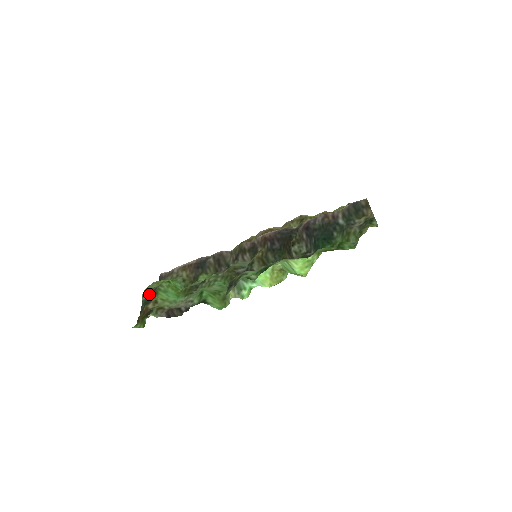
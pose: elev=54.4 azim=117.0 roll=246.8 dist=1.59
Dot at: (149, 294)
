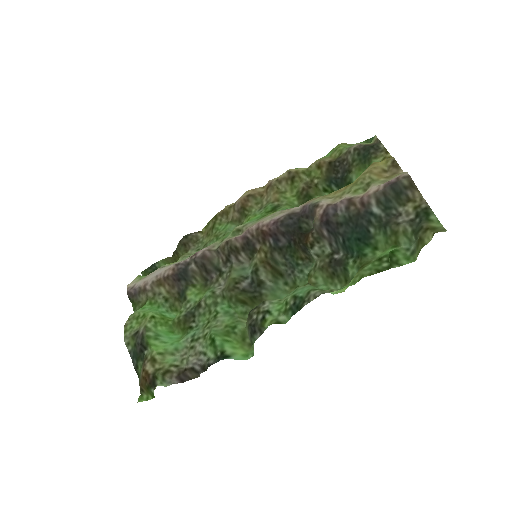
Dot at: (136, 344)
